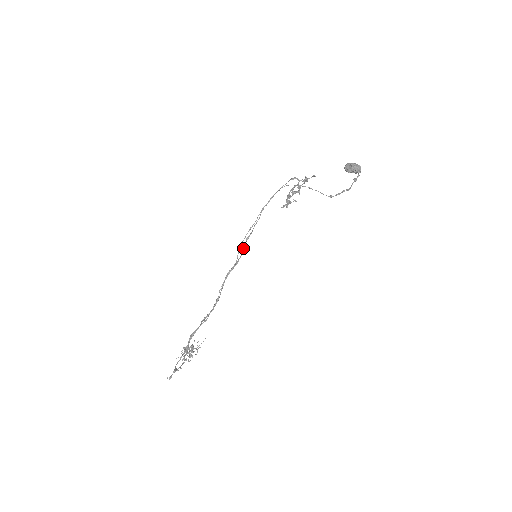
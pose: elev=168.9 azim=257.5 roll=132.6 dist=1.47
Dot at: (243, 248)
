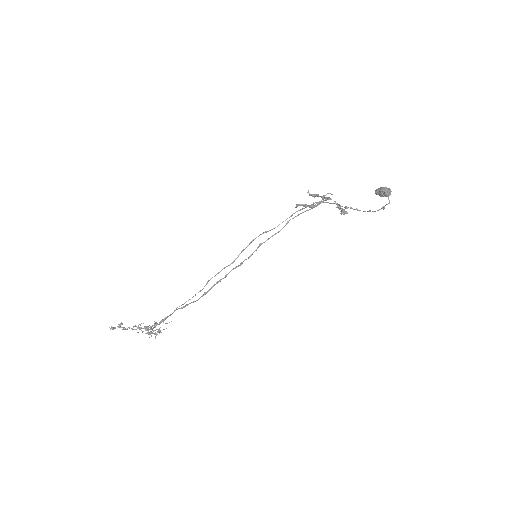
Dot at: (253, 252)
